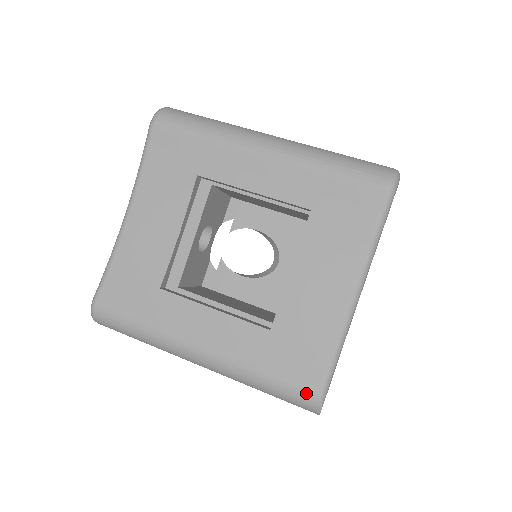
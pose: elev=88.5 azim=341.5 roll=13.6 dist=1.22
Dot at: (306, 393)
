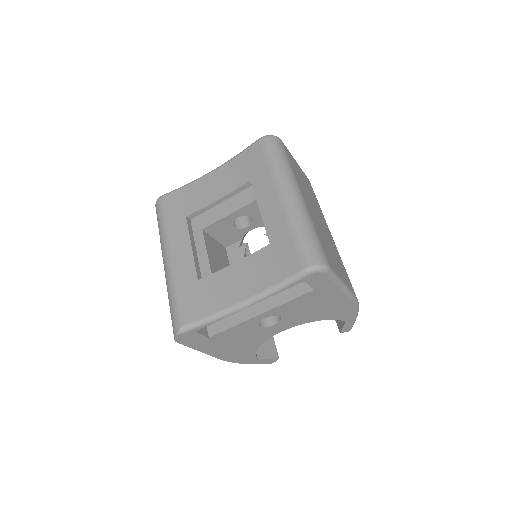
Dot at: (177, 321)
